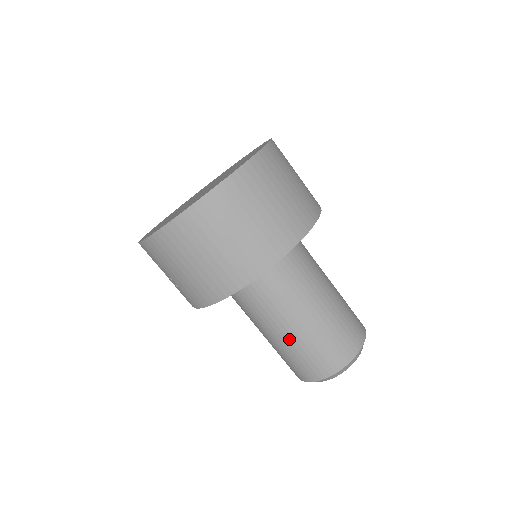
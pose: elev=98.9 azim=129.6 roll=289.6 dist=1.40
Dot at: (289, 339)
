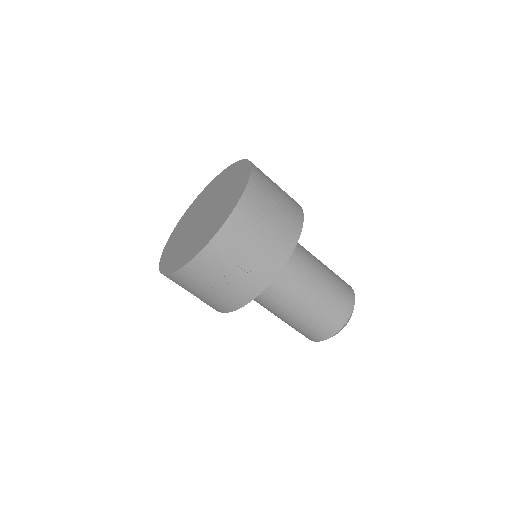
Dot at: (322, 289)
